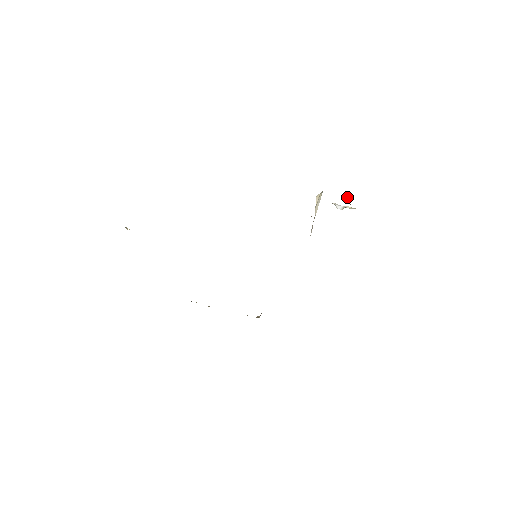
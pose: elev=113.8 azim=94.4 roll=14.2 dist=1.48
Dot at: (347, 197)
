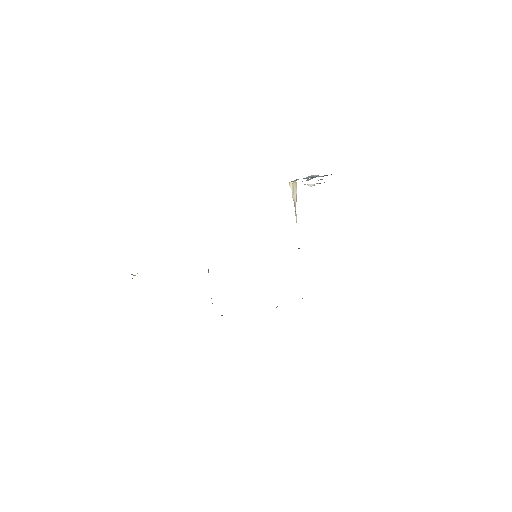
Dot at: occluded
